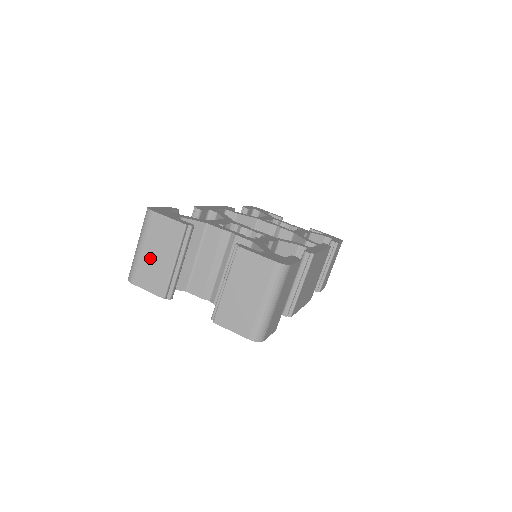
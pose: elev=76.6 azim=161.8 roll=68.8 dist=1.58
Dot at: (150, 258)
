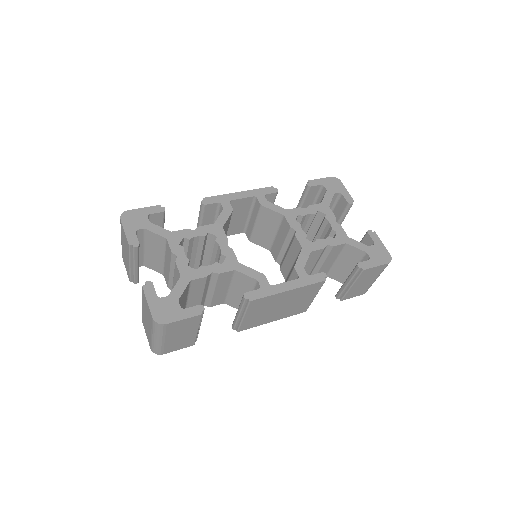
Dot at: (124, 250)
